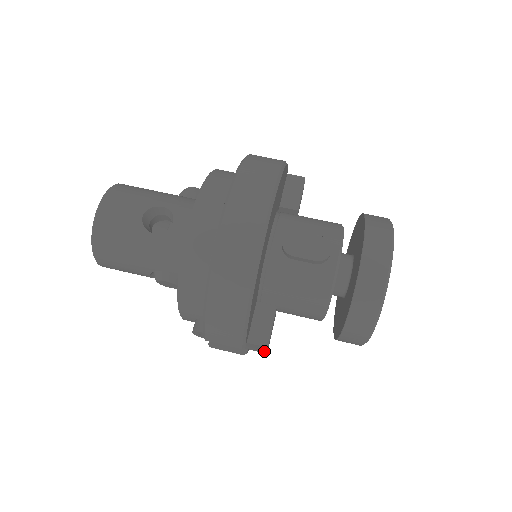
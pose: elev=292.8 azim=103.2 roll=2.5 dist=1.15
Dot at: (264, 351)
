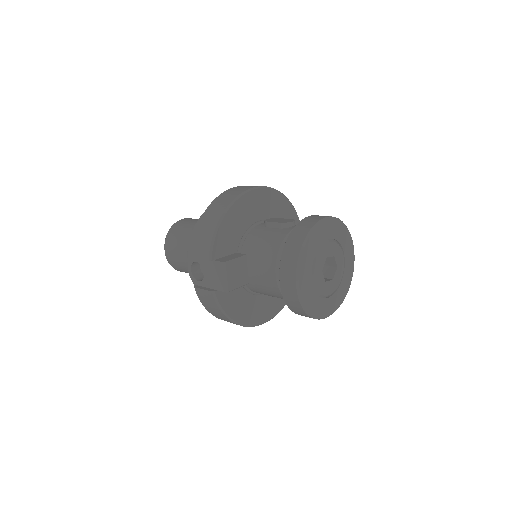
Dot at: (225, 284)
